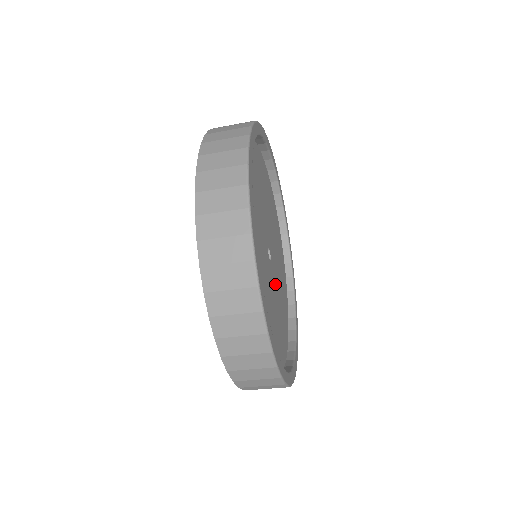
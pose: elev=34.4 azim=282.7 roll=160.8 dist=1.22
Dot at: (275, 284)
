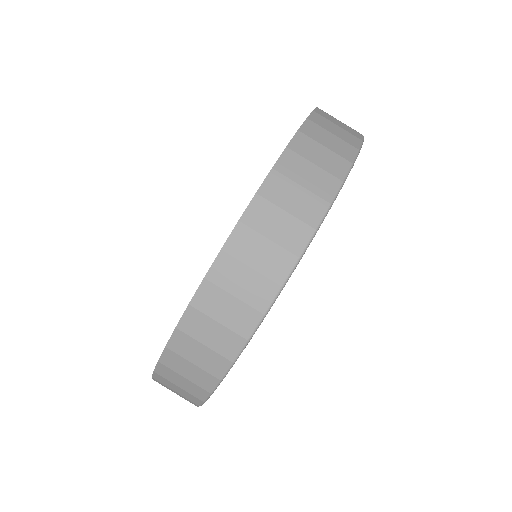
Dot at: occluded
